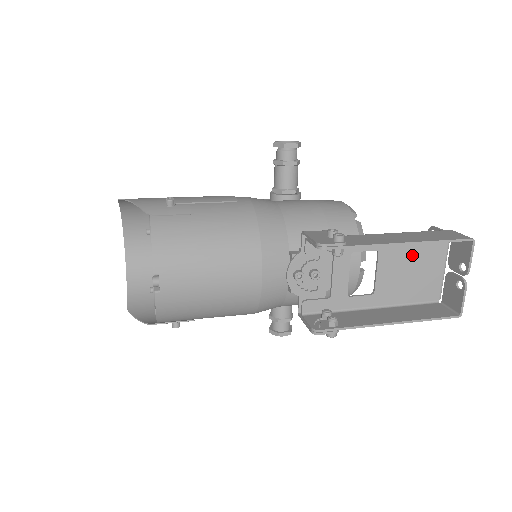
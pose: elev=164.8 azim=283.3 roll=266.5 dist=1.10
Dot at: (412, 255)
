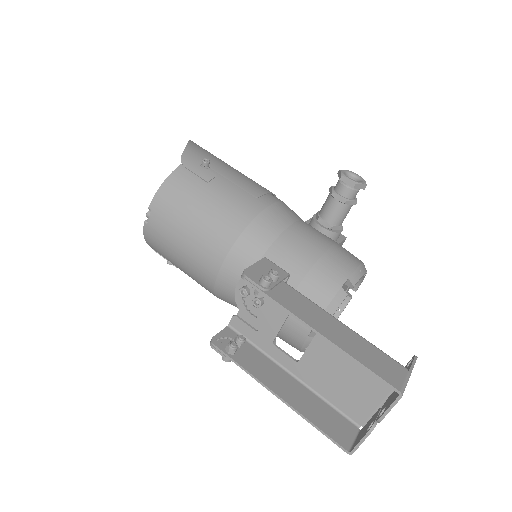
Dot at: occluded
